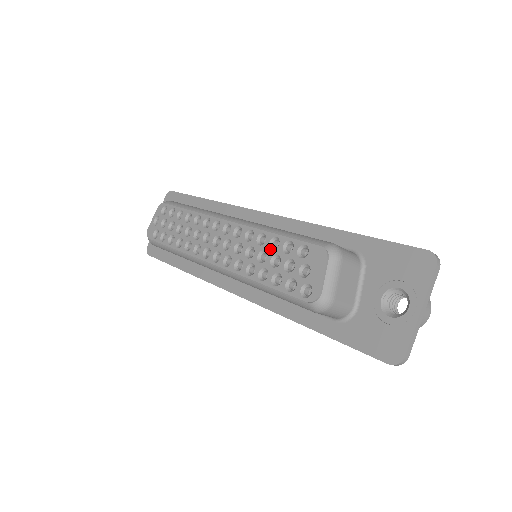
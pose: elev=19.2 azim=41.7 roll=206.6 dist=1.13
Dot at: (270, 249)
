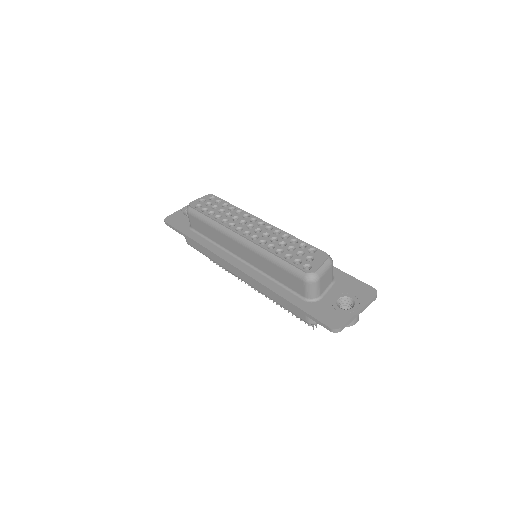
Dot at: (290, 242)
